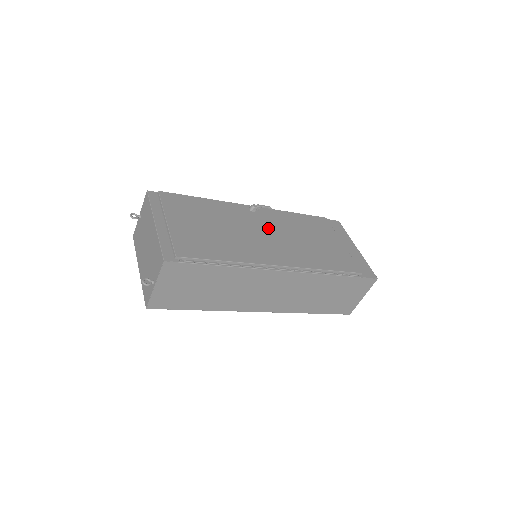
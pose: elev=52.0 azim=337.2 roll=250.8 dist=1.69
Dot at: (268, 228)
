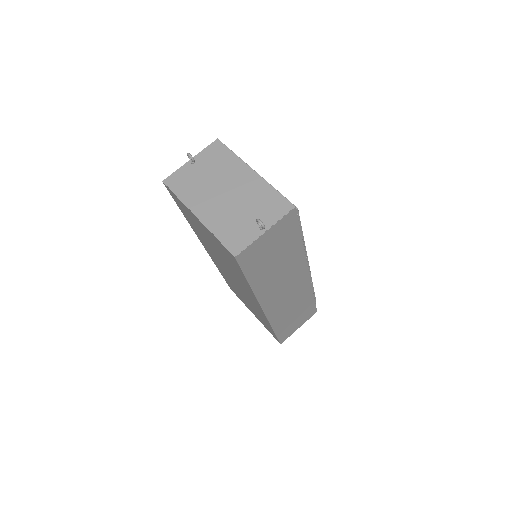
Dot at: occluded
